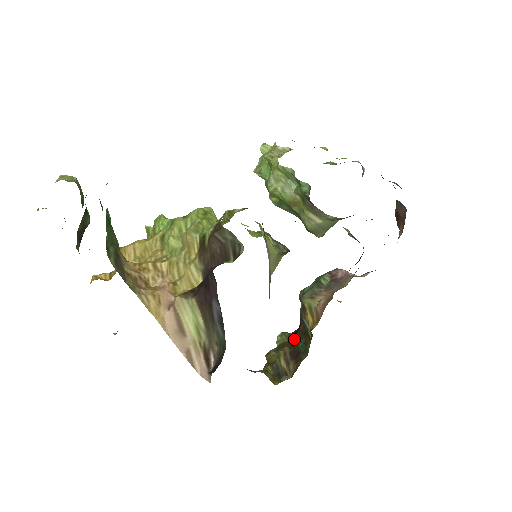
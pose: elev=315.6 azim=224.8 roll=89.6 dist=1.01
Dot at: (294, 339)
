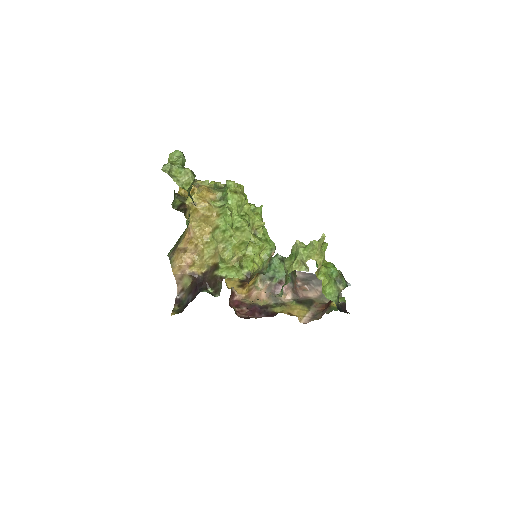
Dot at: occluded
